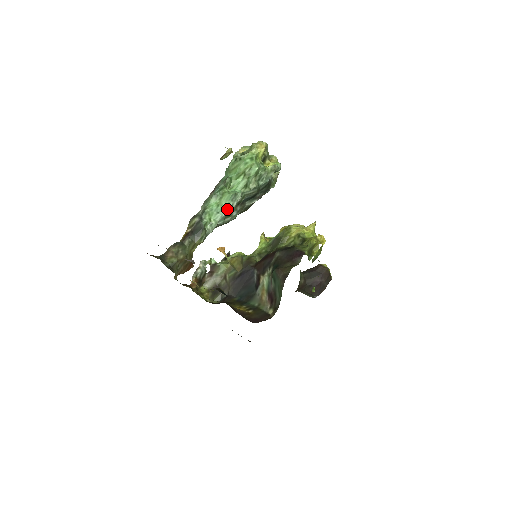
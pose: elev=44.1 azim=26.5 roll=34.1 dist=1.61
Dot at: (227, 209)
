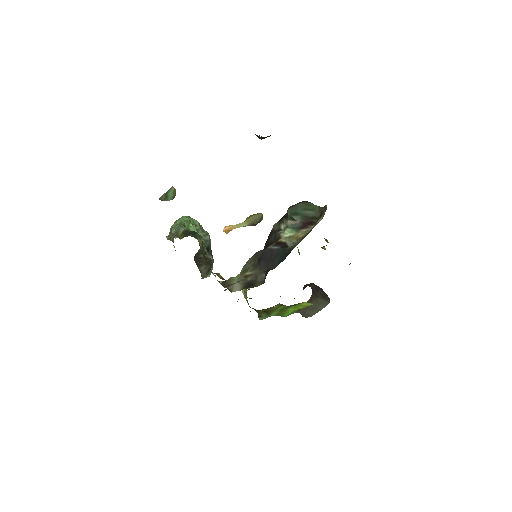
Dot at: occluded
